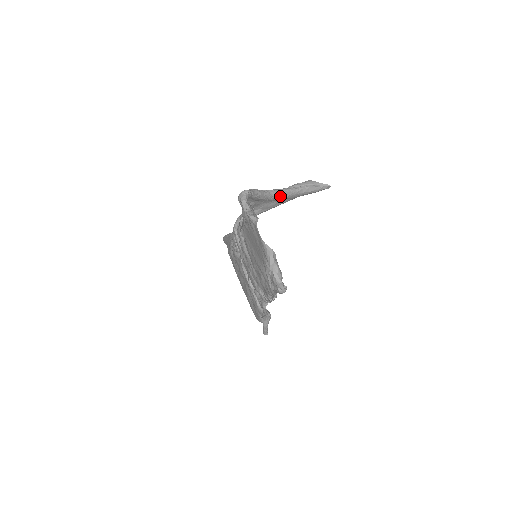
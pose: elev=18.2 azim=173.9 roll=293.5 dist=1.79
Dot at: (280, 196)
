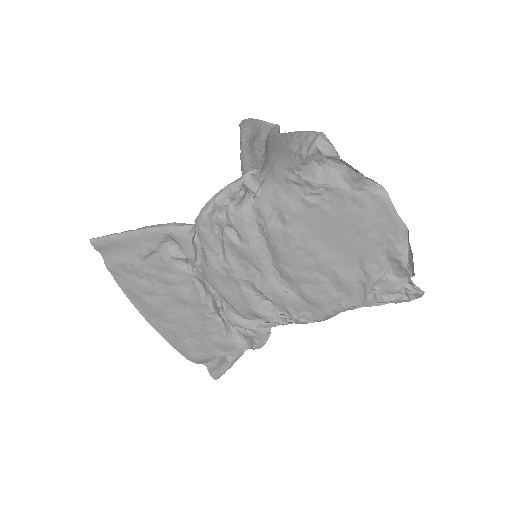
Dot at: occluded
